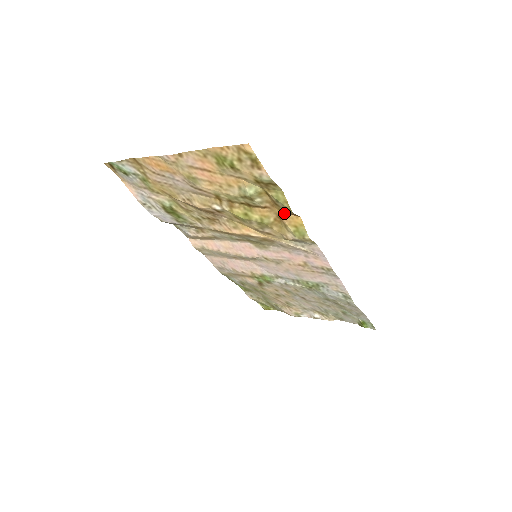
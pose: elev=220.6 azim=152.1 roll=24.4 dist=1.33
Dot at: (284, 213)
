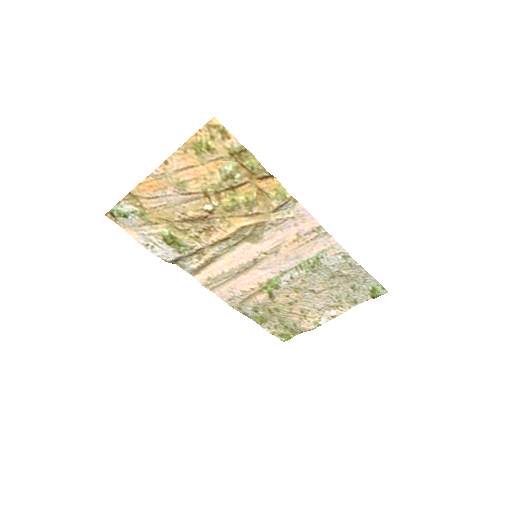
Dot at: (262, 182)
